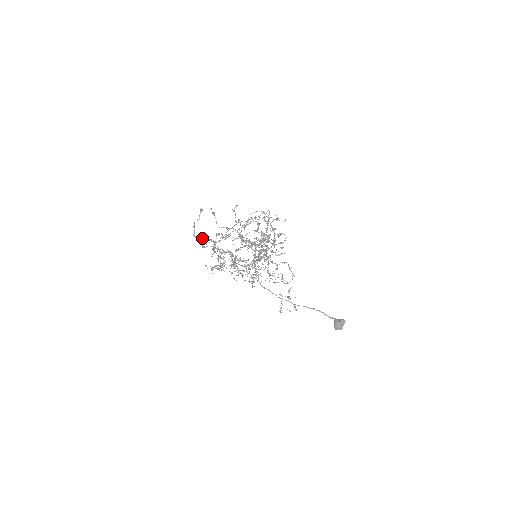
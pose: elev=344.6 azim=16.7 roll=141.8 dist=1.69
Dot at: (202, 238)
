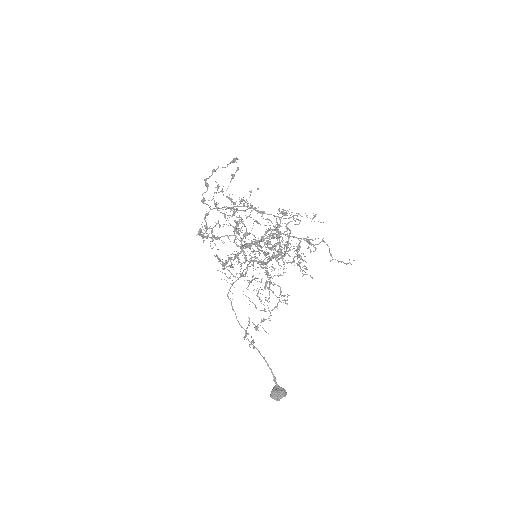
Dot at: (222, 189)
